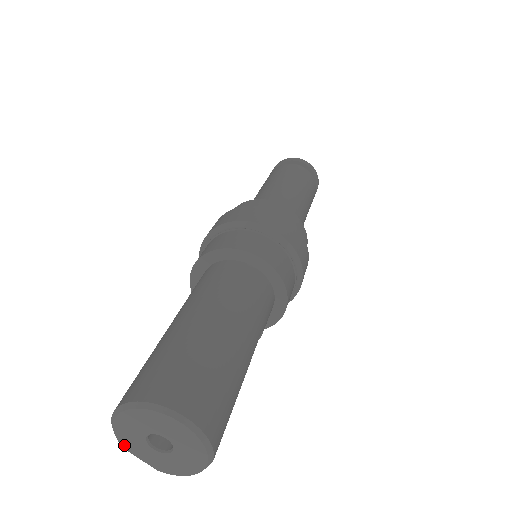
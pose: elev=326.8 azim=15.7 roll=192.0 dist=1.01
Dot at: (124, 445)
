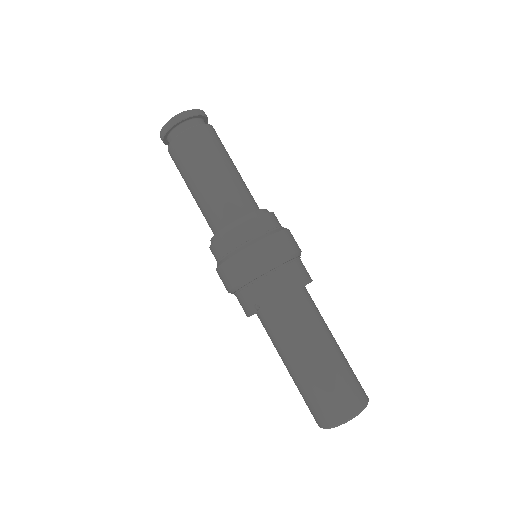
Dot at: occluded
